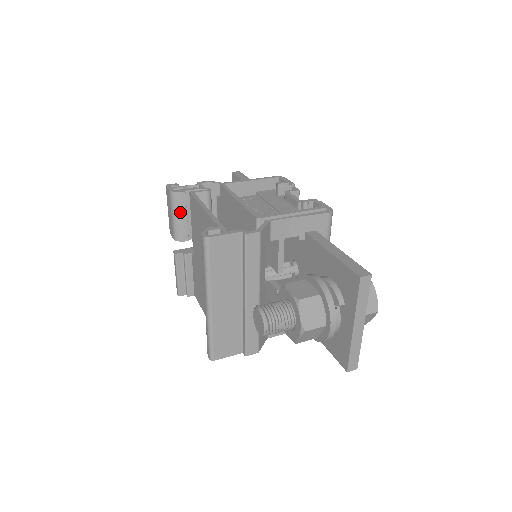
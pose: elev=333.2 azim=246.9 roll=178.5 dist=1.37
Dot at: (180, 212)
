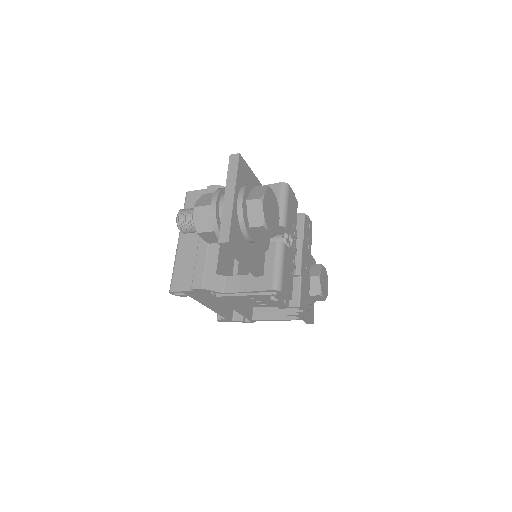
Dot at: occluded
